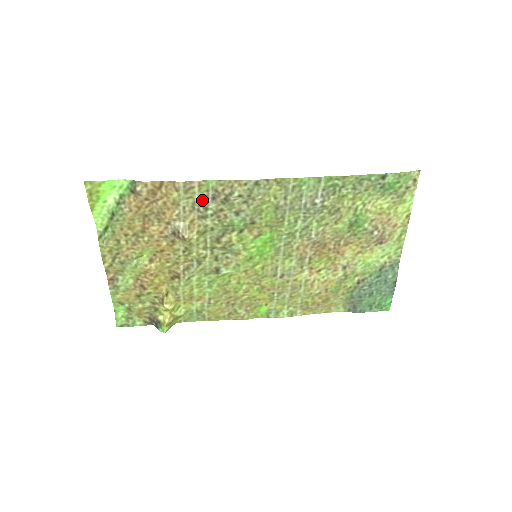
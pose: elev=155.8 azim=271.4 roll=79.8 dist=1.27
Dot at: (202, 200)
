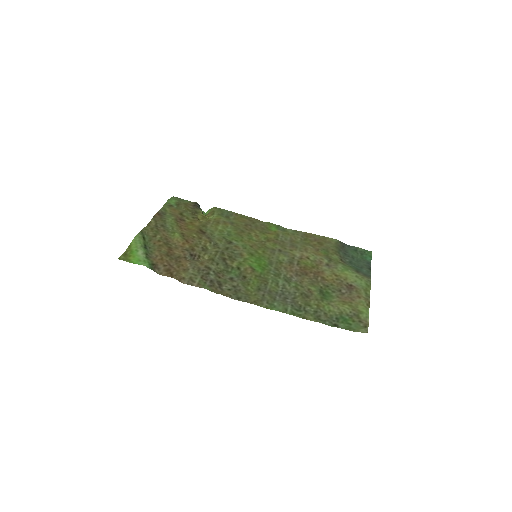
Dot at: (204, 277)
